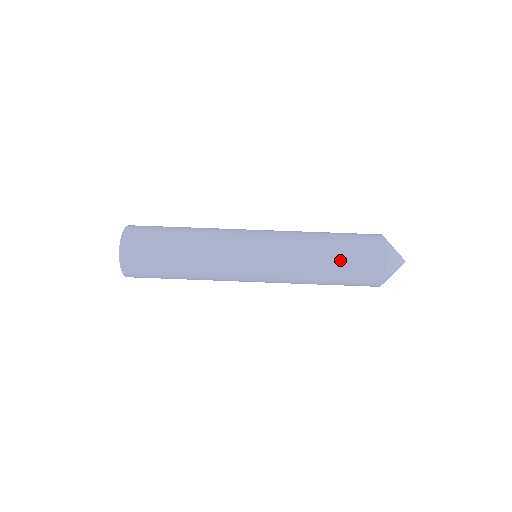
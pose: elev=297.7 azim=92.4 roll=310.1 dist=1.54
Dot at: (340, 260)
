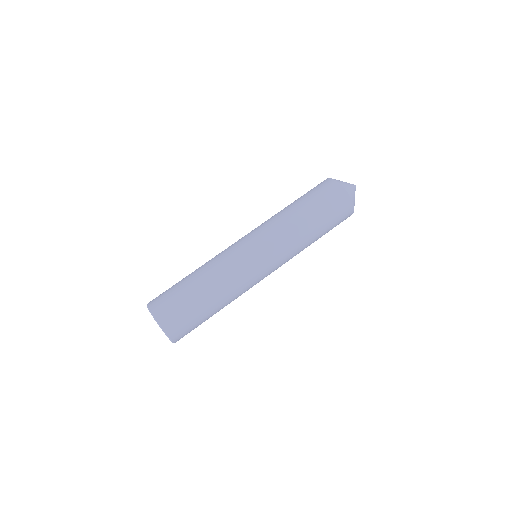
Dot at: (324, 228)
